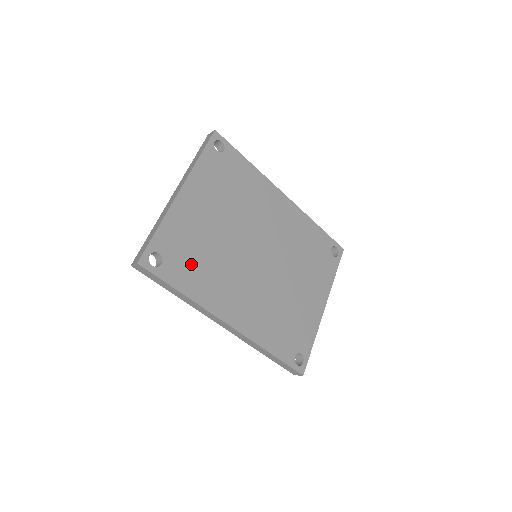
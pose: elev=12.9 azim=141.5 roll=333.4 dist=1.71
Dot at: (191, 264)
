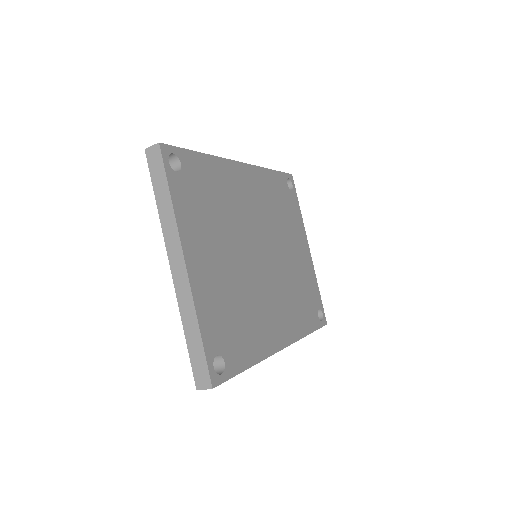
Dot at: (238, 331)
